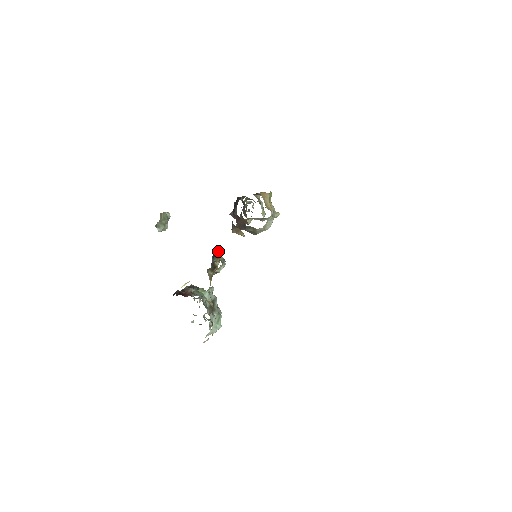
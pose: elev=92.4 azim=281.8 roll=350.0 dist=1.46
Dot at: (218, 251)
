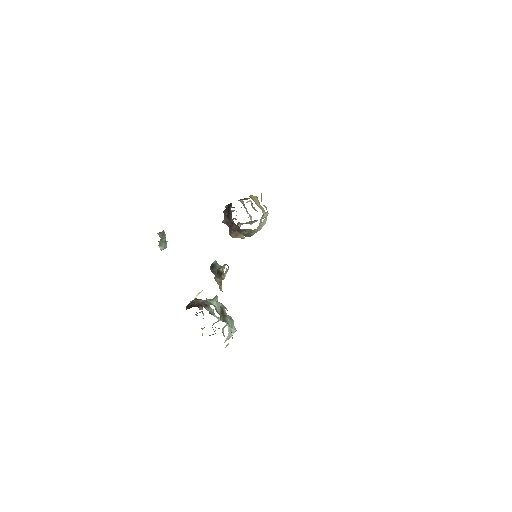
Dot at: (214, 261)
